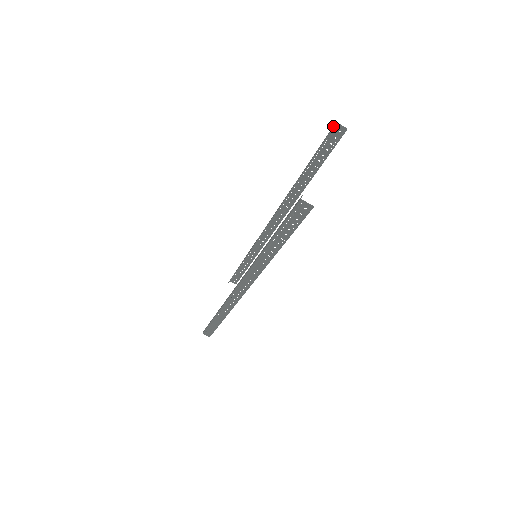
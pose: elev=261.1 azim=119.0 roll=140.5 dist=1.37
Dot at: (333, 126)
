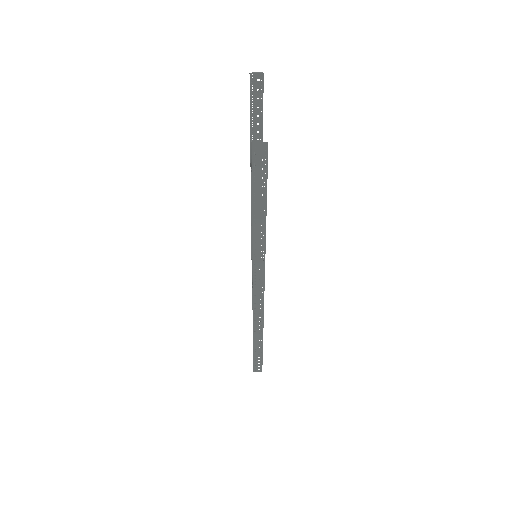
Dot at: occluded
